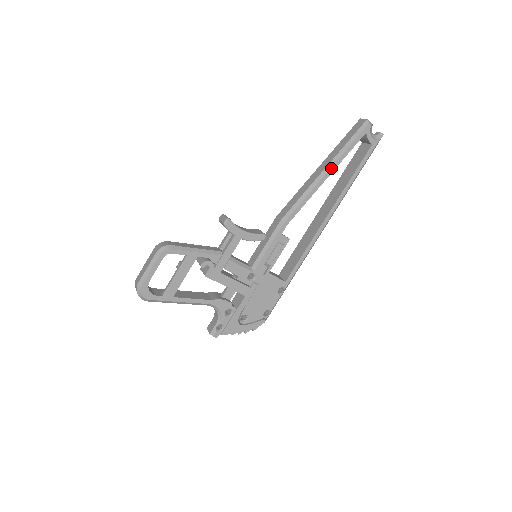
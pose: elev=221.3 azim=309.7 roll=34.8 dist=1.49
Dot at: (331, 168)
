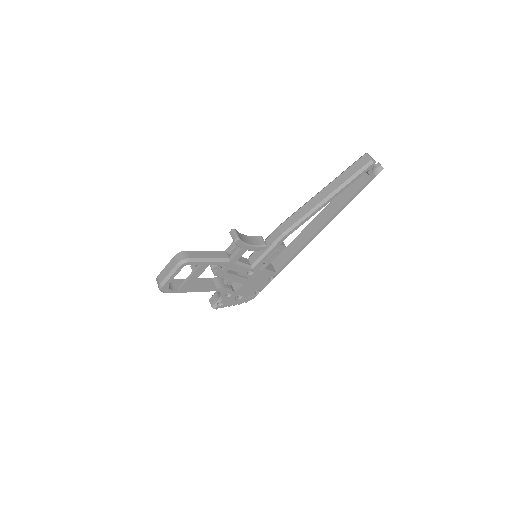
Dot at: (332, 198)
